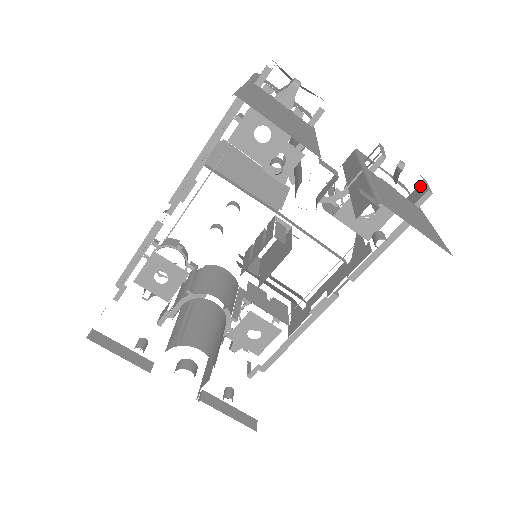
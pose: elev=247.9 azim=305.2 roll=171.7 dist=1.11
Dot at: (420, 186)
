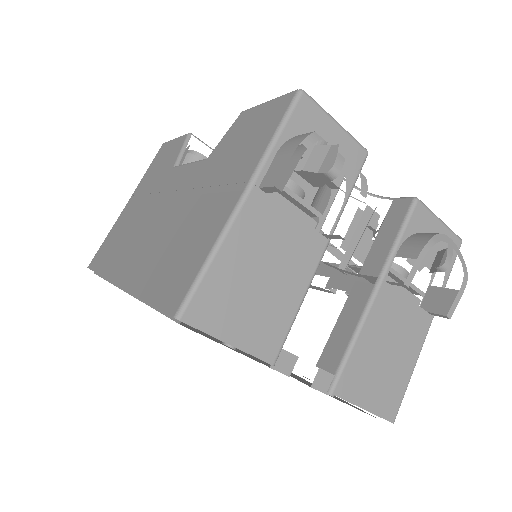
Dot at: (450, 294)
